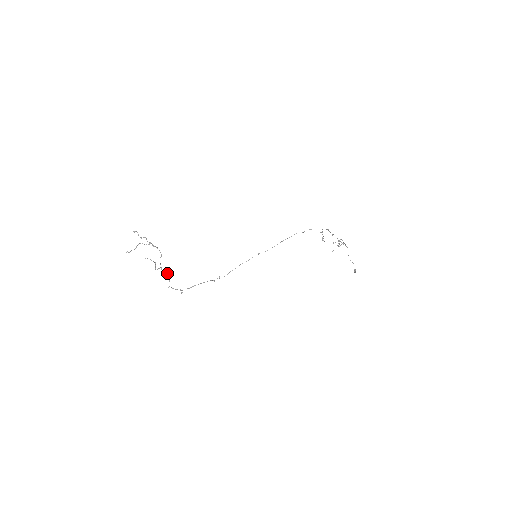
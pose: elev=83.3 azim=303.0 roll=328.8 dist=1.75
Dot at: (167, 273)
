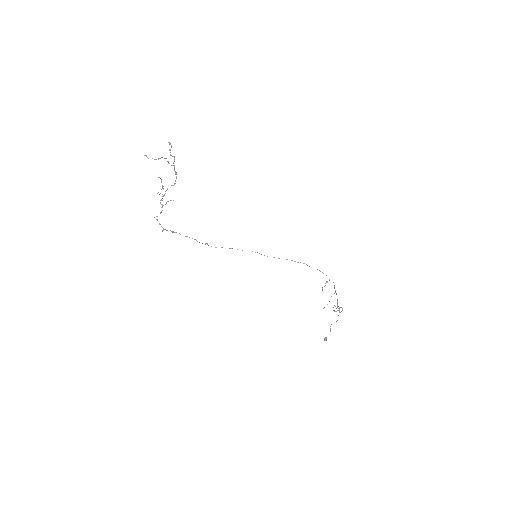
Dot at: (165, 204)
